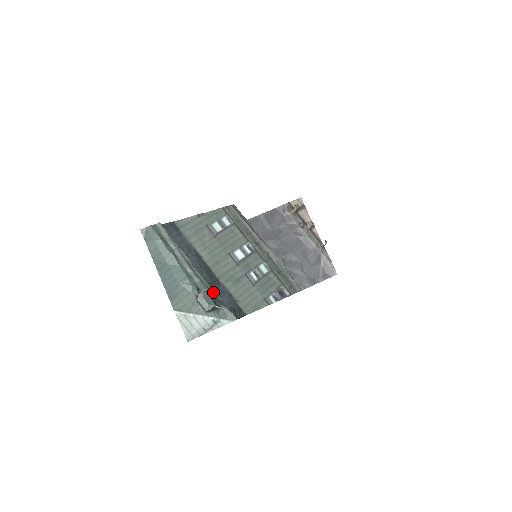
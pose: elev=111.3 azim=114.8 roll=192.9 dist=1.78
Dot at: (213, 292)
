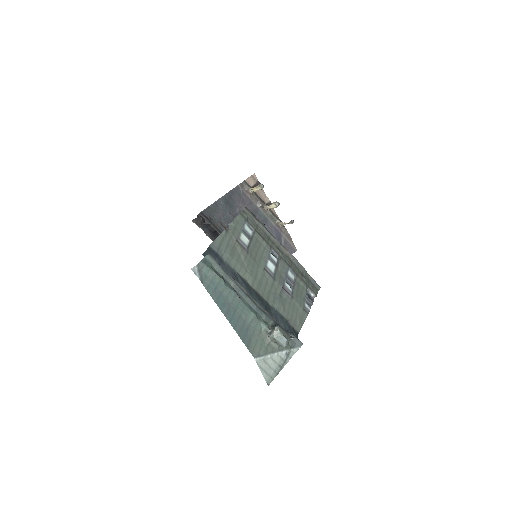
Dot at: (277, 322)
